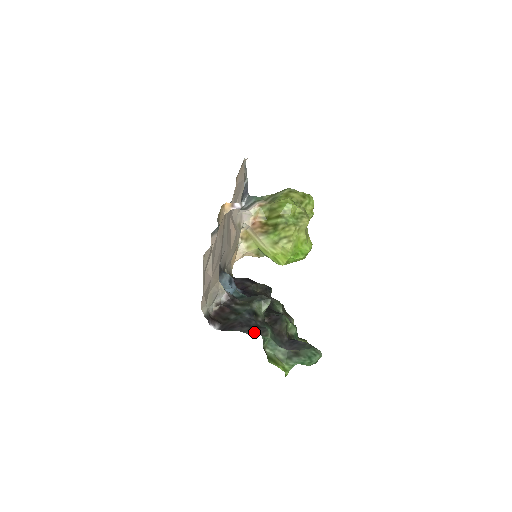
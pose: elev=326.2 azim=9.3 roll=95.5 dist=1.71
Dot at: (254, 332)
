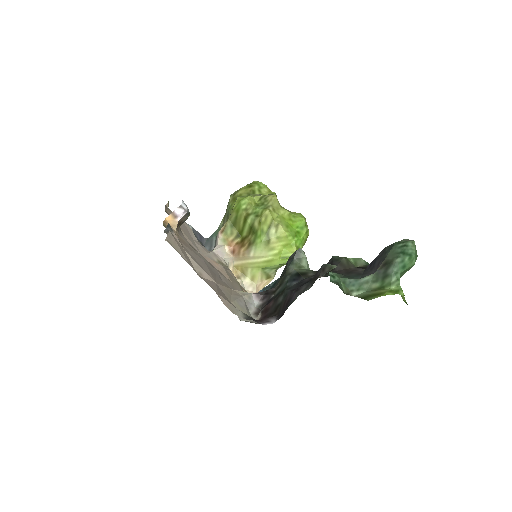
Dot at: (314, 280)
